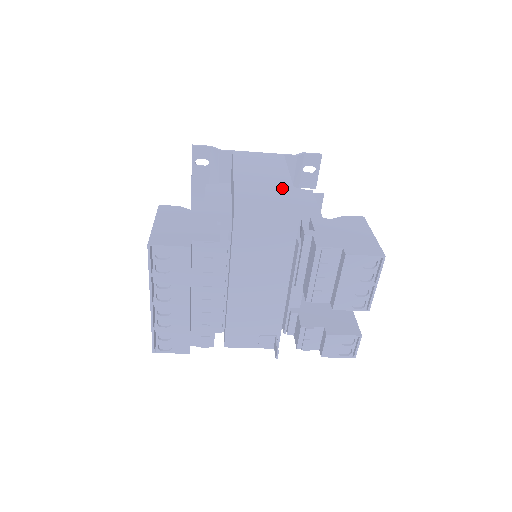
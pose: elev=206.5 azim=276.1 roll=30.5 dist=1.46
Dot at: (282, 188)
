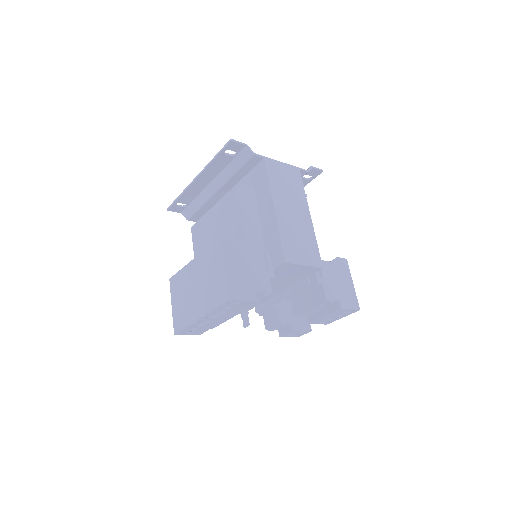
Dot at: (308, 232)
